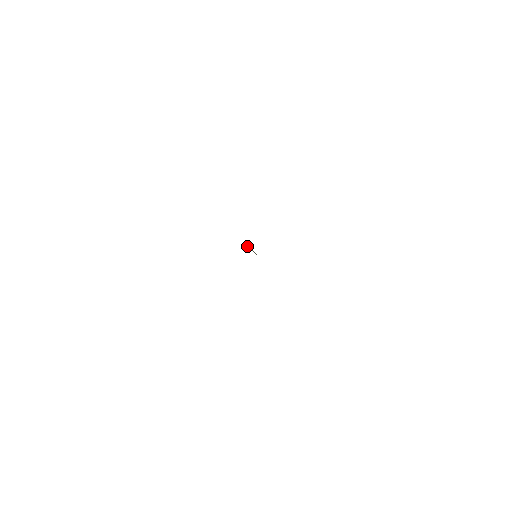
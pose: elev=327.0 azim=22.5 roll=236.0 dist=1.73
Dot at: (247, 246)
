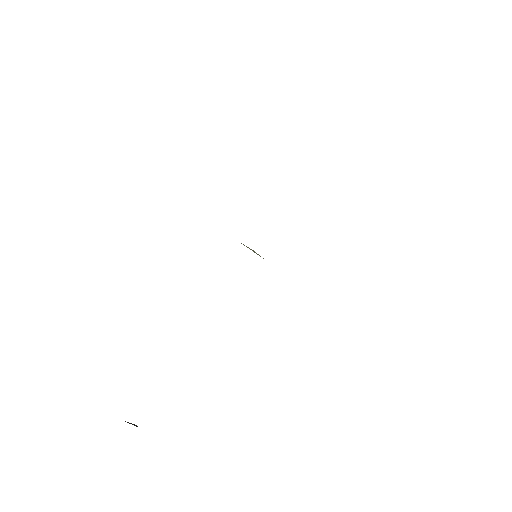
Dot at: occluded
